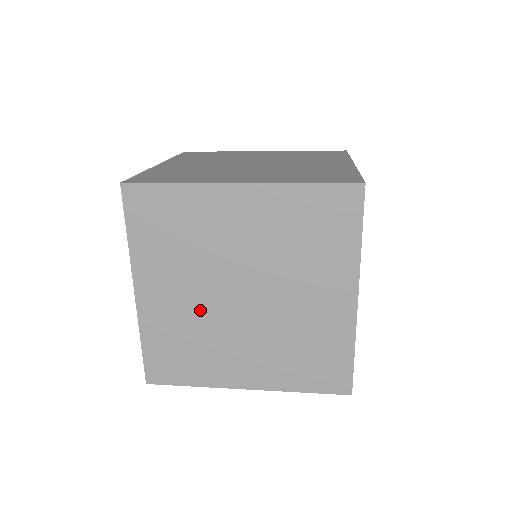
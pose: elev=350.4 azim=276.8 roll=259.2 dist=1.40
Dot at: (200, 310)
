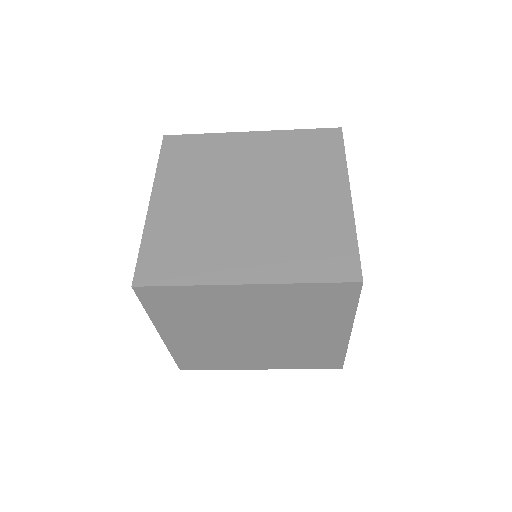
Dot at: (207, 212)
